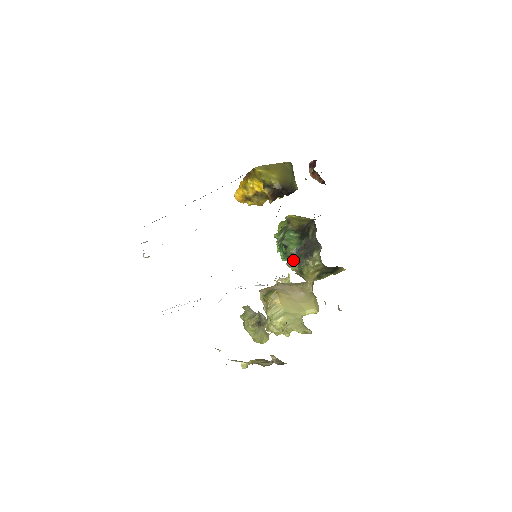
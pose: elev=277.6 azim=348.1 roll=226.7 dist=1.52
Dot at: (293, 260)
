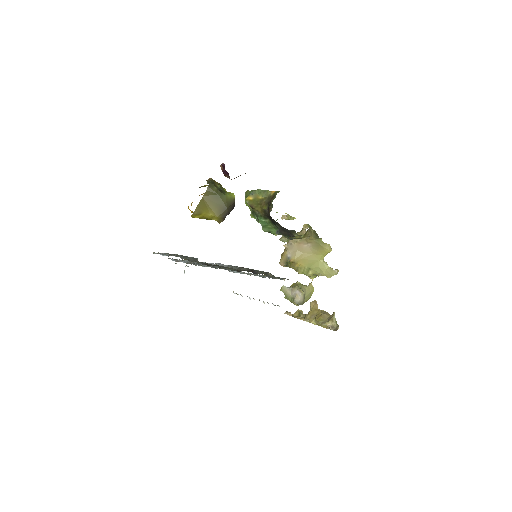
Dot at: (282, 236)
